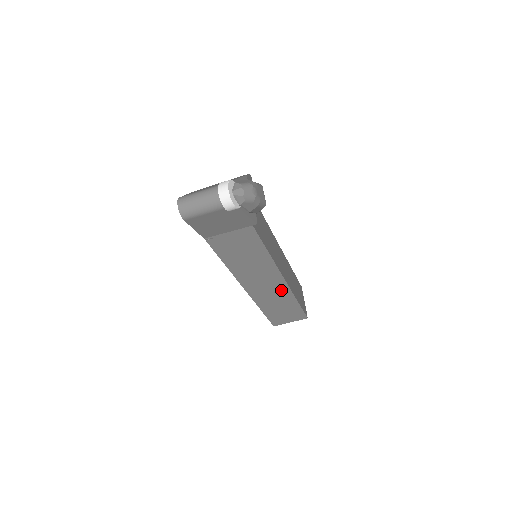
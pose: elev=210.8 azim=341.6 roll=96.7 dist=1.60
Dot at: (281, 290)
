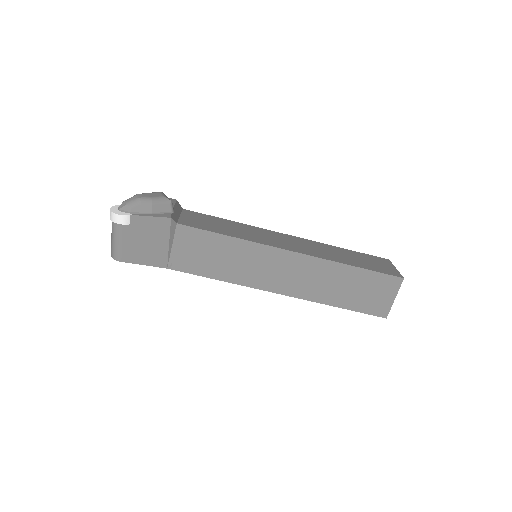
Dot at: (311, 266)
